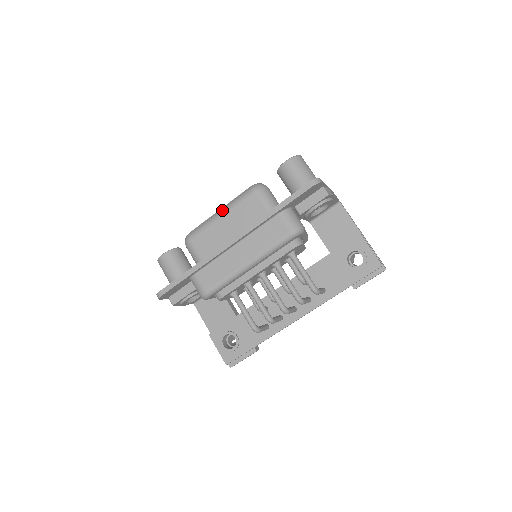
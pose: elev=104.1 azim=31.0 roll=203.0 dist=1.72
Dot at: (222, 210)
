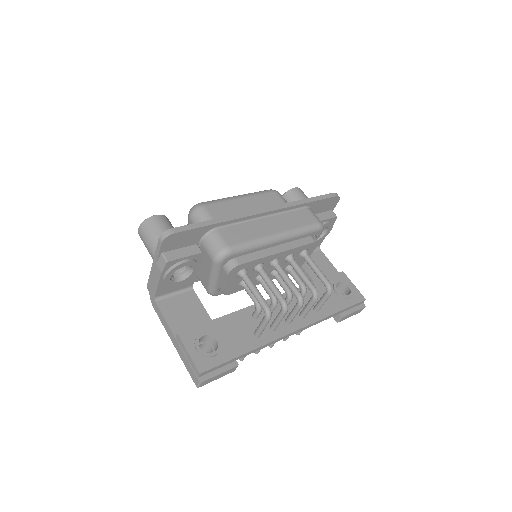
Dot at: (241, 195)
